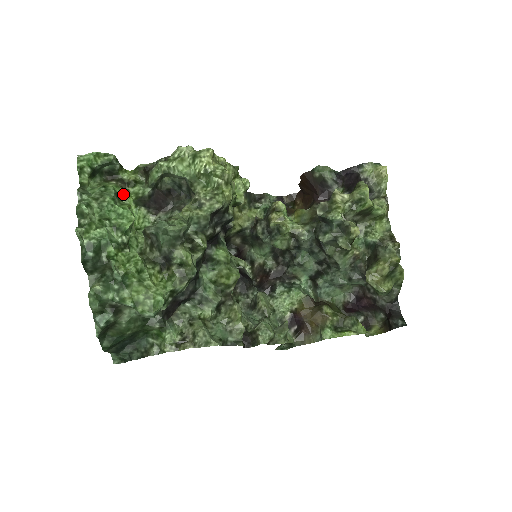
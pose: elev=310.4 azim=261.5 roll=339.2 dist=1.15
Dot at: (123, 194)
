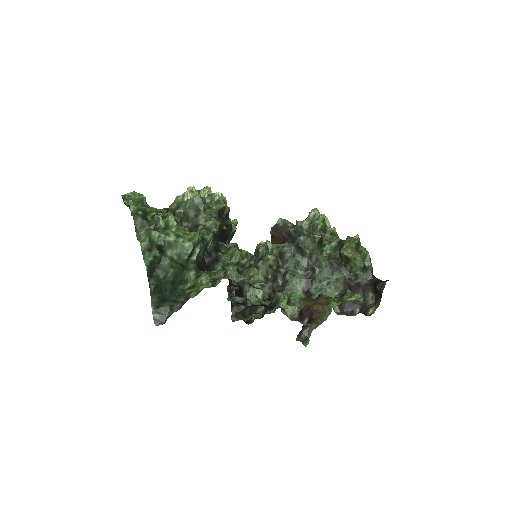
Dot at: occluded
